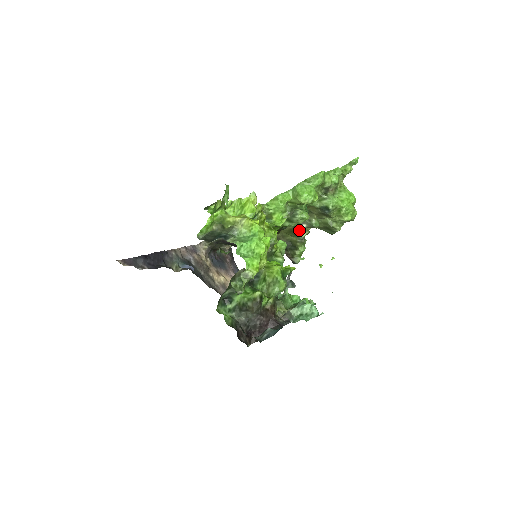
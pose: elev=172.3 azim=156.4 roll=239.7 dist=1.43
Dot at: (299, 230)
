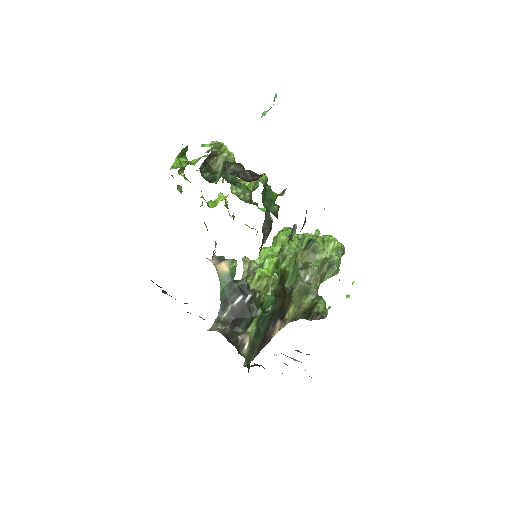
Dot at: (305, 284)
